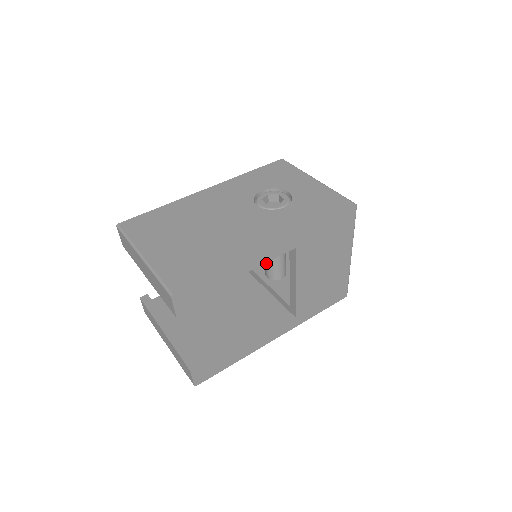
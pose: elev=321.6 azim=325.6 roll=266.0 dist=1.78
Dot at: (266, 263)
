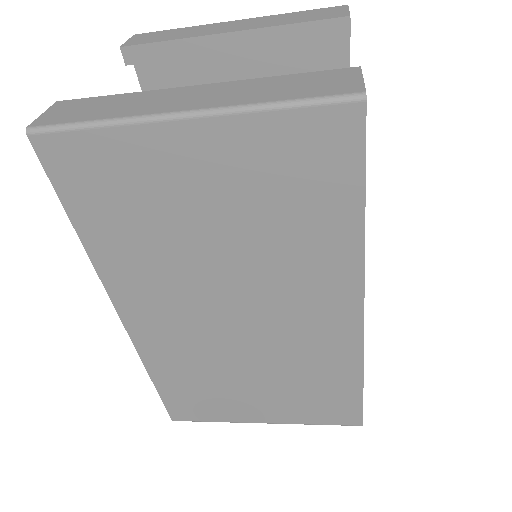
Dot at: occluded
